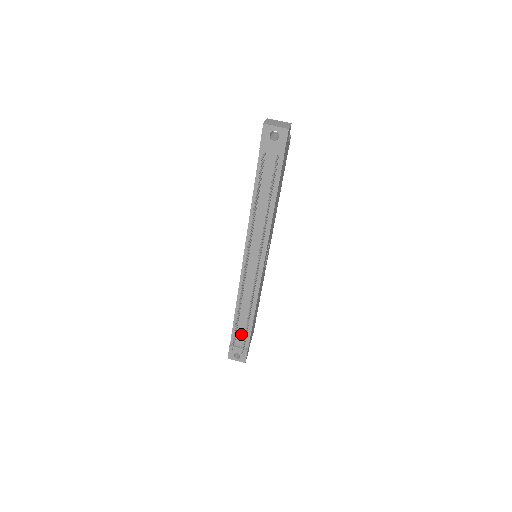
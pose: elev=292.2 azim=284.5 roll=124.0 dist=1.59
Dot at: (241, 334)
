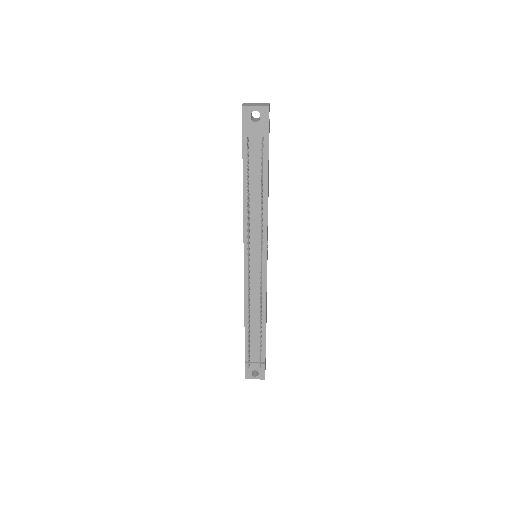
Dot at: (255, 347)
